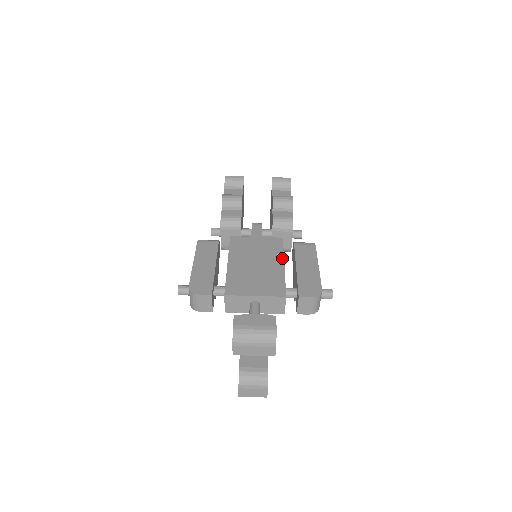
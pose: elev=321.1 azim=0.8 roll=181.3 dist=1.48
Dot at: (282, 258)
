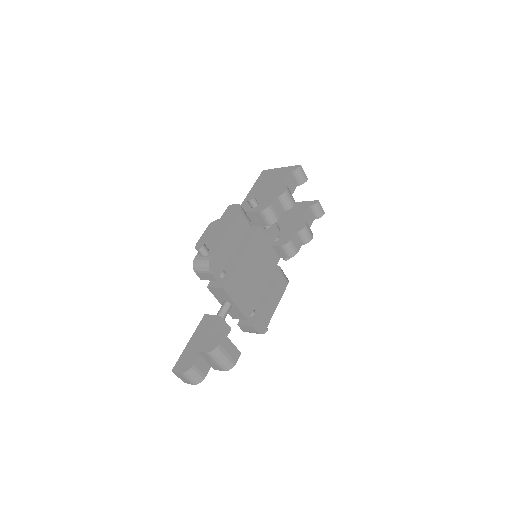
Dot at: (268, 280)
